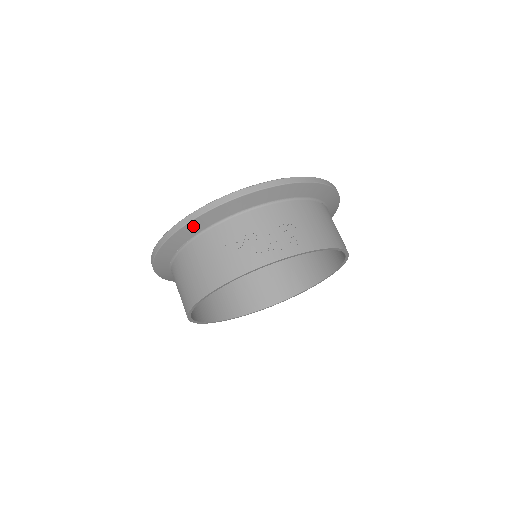
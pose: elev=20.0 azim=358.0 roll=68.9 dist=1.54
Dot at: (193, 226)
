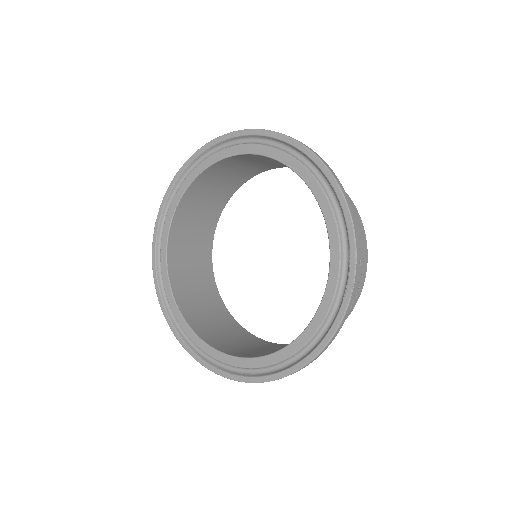
Dot at: occluded
